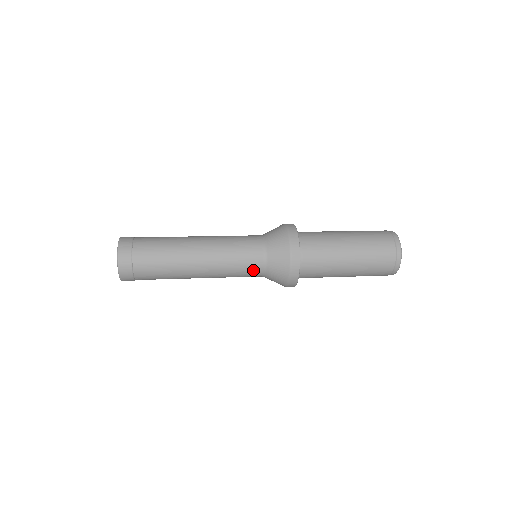
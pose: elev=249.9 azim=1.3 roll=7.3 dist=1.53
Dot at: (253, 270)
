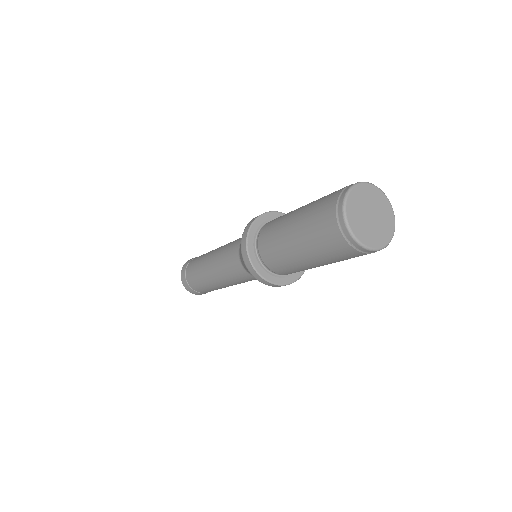
Dot at: (246, 276)
